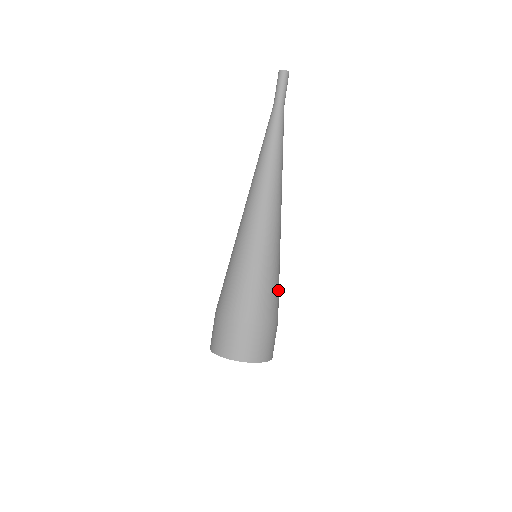
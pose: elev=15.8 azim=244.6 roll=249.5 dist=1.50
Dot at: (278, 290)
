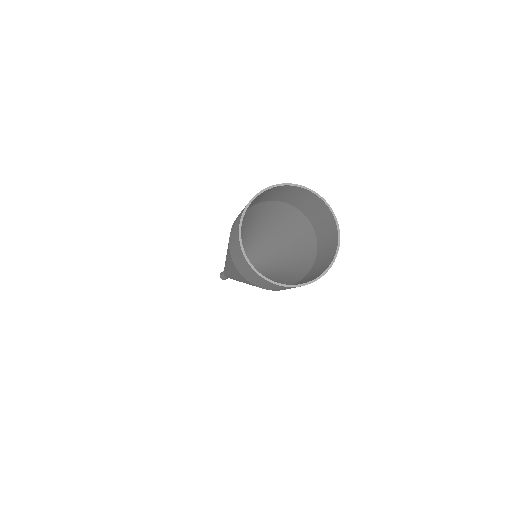
Dot at: (298, 244)
